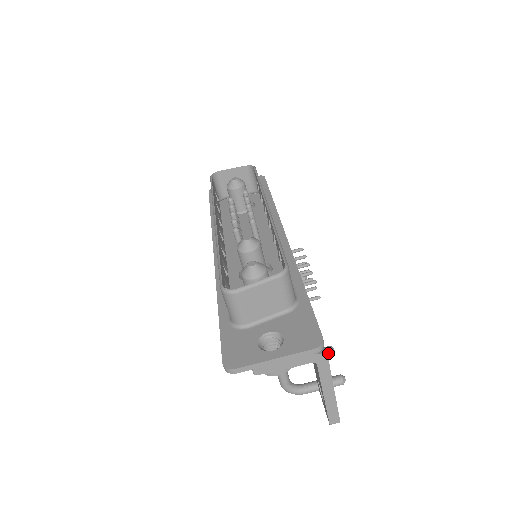
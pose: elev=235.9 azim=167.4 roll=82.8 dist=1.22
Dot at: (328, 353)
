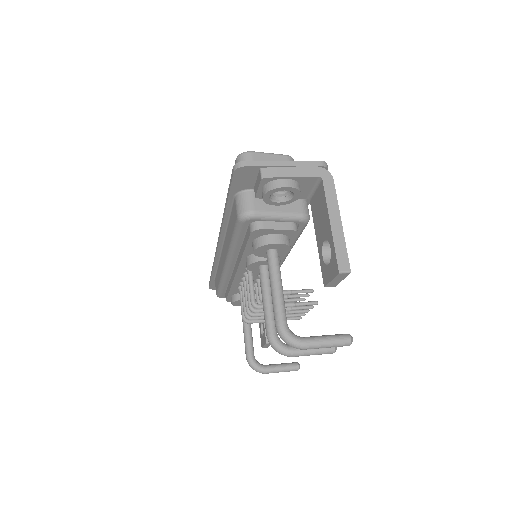
Dot at: occluded
